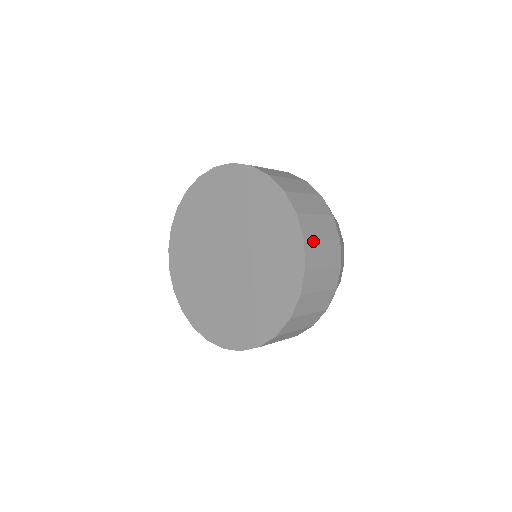
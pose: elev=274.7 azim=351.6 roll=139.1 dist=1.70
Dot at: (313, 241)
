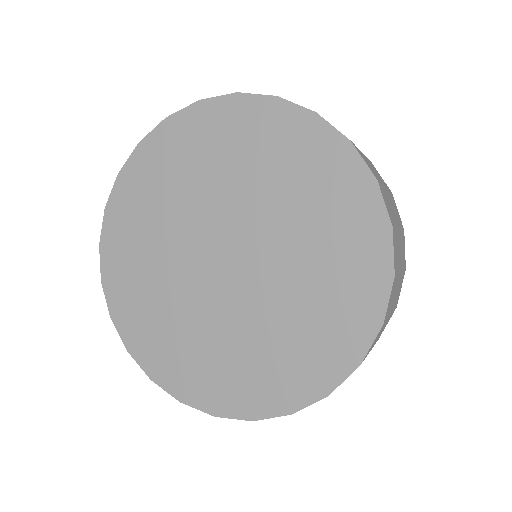
Dot at: (381, 186)
